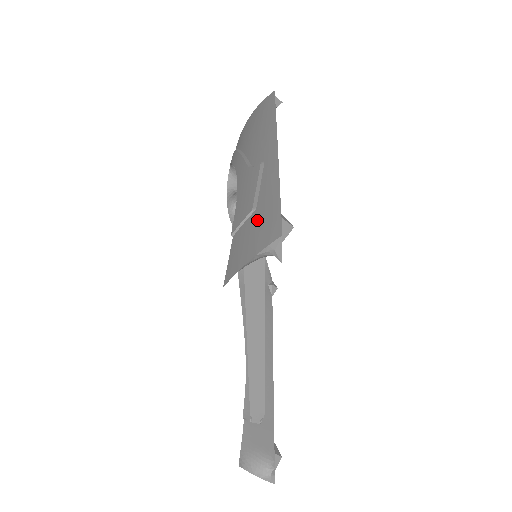
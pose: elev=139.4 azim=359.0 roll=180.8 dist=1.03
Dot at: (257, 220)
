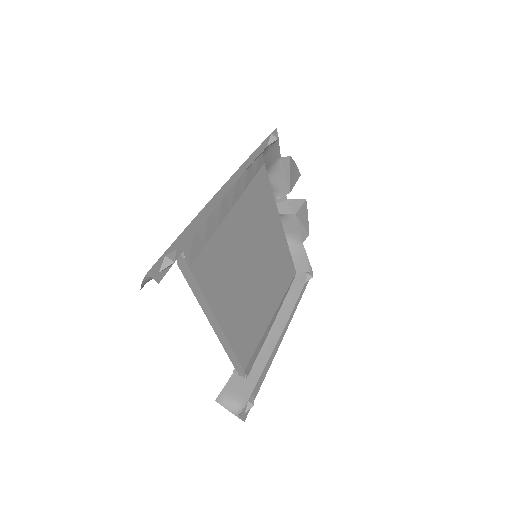
Dot at: occluded
